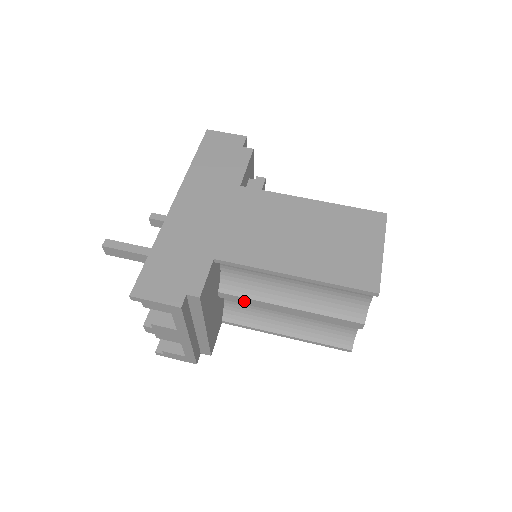
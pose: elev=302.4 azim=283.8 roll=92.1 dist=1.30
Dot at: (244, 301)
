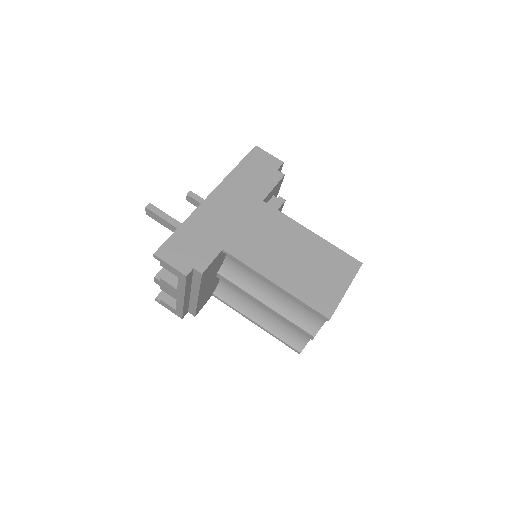
Dot at: (234, 287)
